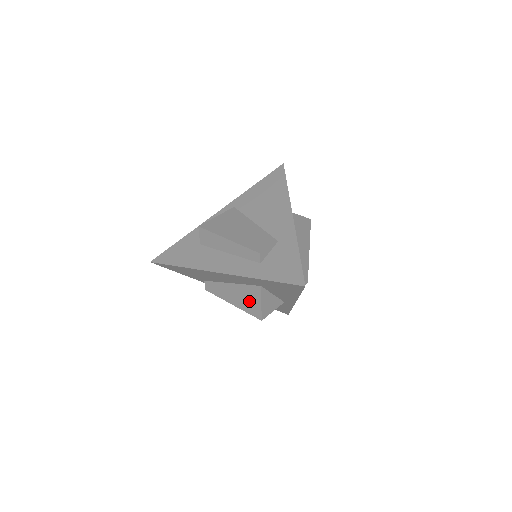
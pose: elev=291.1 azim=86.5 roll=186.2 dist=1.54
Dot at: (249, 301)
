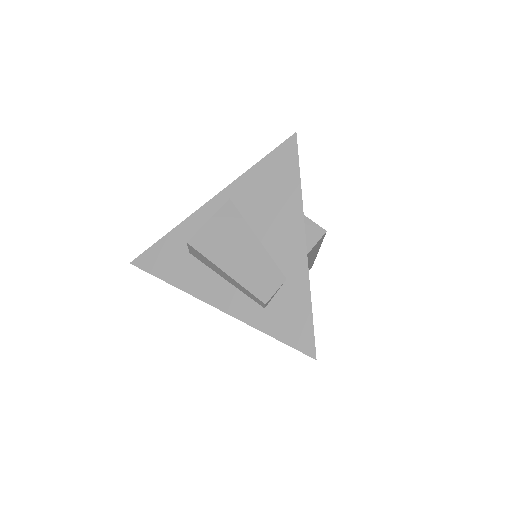
Dot at: occluded
